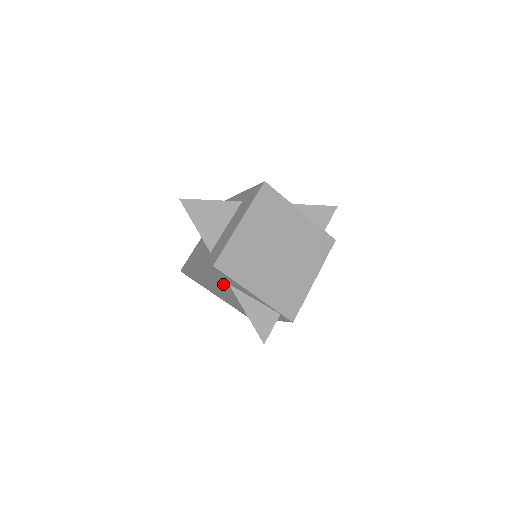
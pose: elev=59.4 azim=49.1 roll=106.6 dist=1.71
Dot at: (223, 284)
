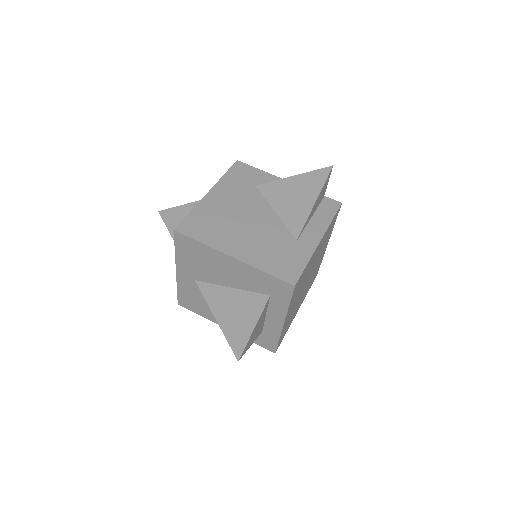
Dot at: (248, 195)
